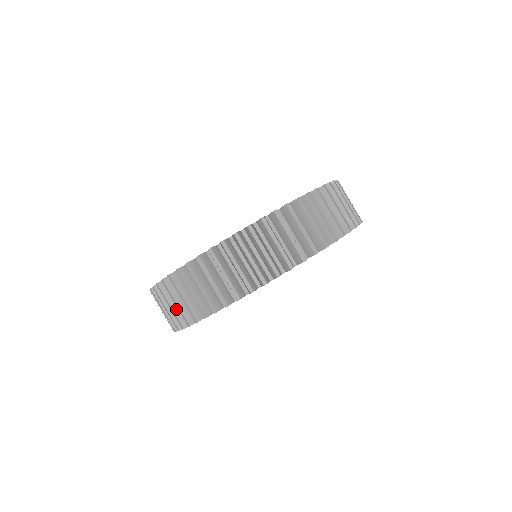
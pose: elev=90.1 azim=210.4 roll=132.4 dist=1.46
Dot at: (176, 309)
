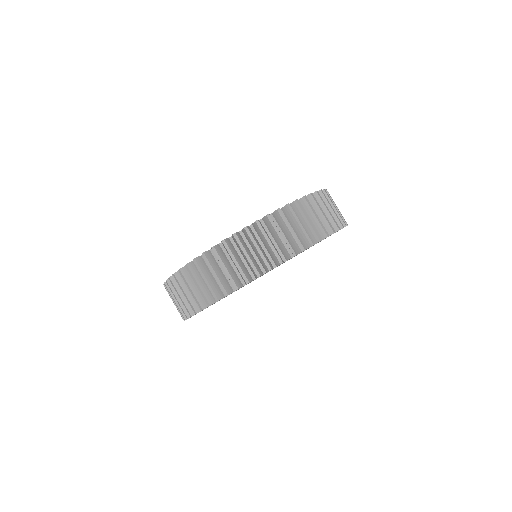
Dot at: (190, 296)
